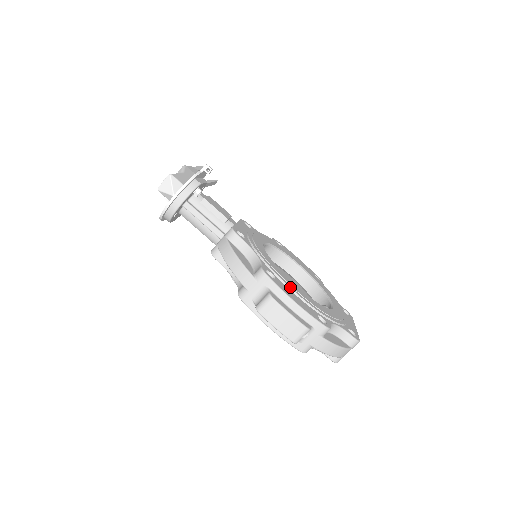
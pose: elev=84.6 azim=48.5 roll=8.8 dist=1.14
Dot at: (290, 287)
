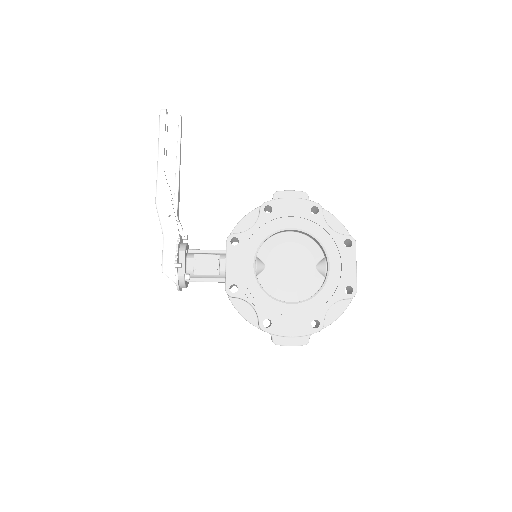
Dot at: (284, 319)
